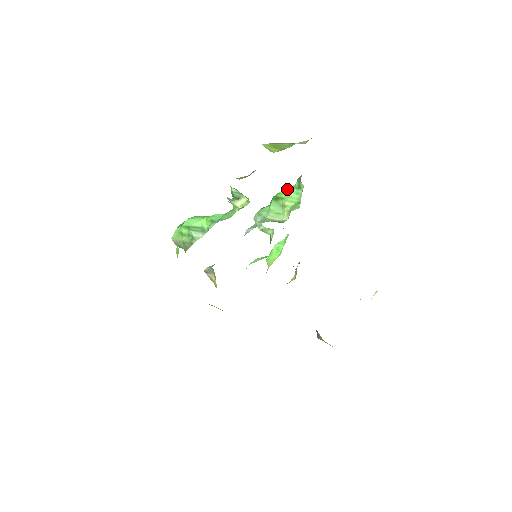
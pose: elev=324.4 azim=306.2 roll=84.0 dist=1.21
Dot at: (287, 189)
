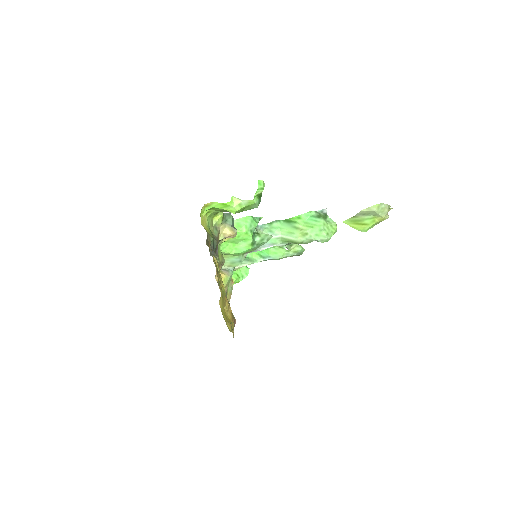
Dot at: (302, 216)
